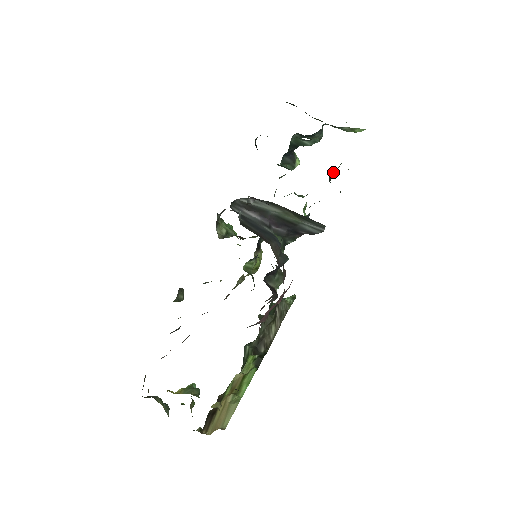
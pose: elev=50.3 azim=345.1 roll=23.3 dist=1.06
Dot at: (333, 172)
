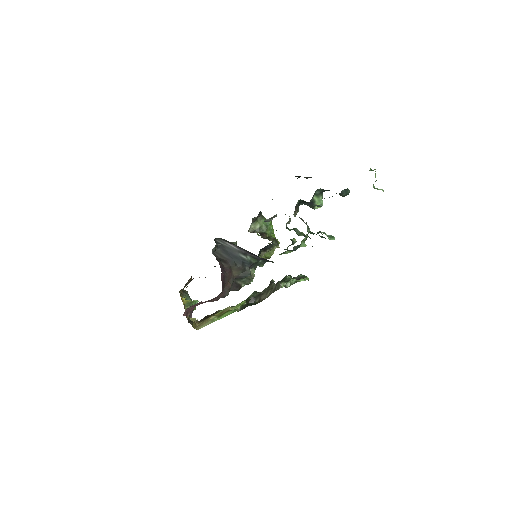
Dot at: (316, 234)
